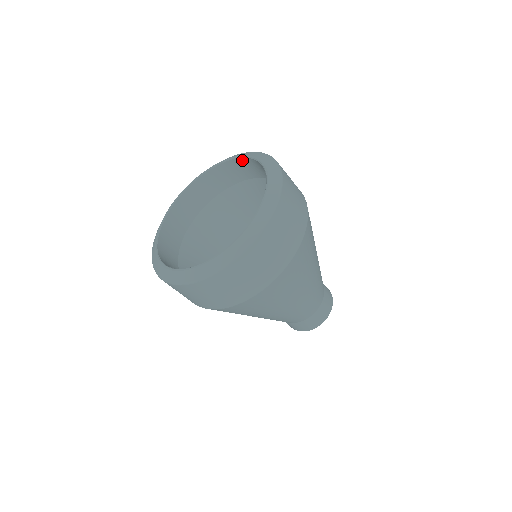
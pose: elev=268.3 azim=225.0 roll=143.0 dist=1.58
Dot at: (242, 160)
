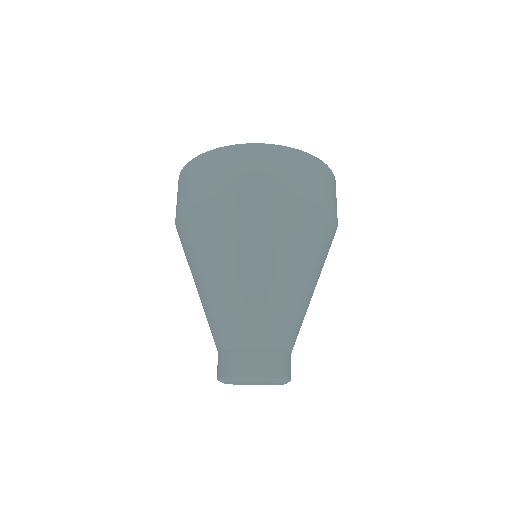
Dot at: occluded
